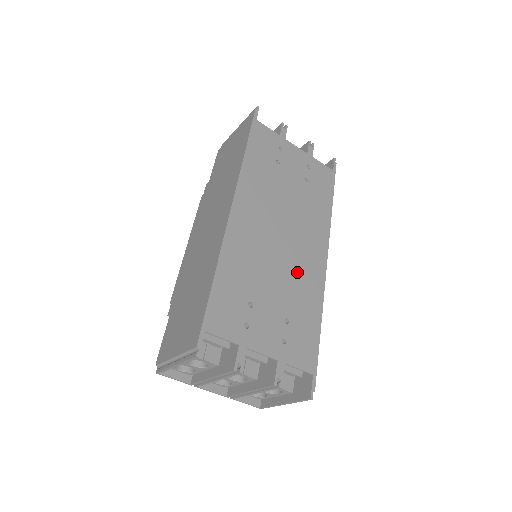
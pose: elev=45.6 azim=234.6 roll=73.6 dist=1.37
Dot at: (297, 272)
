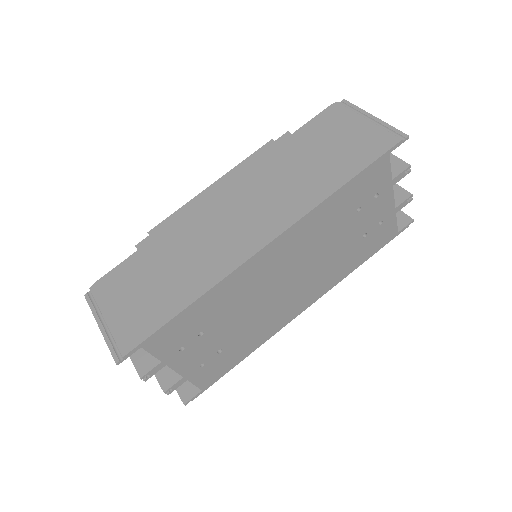
Dot at: (268, 316)
